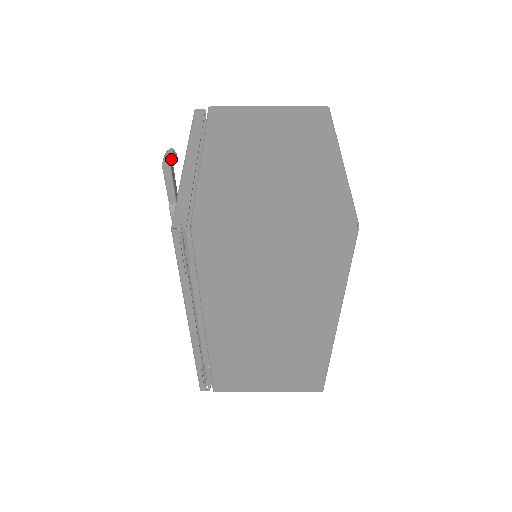
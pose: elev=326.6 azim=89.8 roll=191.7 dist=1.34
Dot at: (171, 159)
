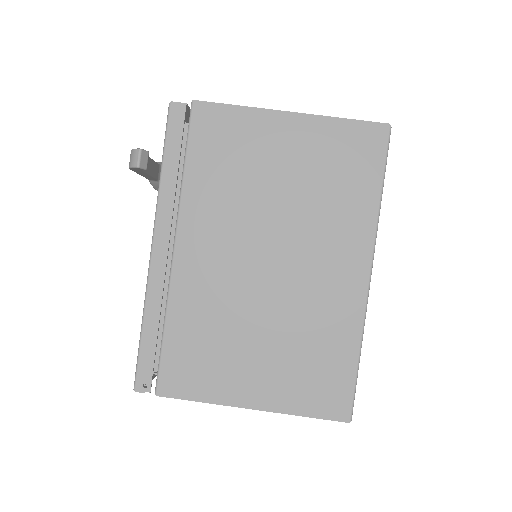
Dot at: (140, 169)
